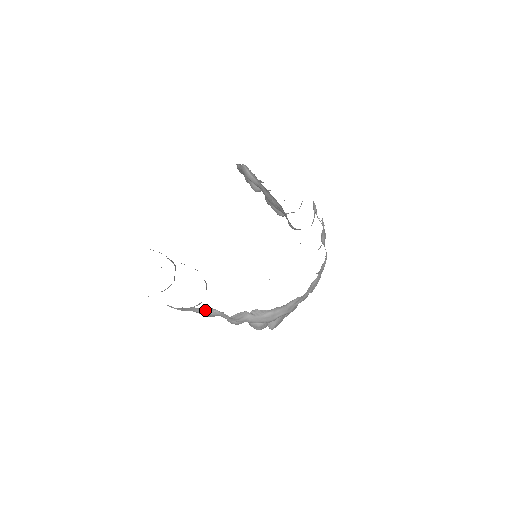
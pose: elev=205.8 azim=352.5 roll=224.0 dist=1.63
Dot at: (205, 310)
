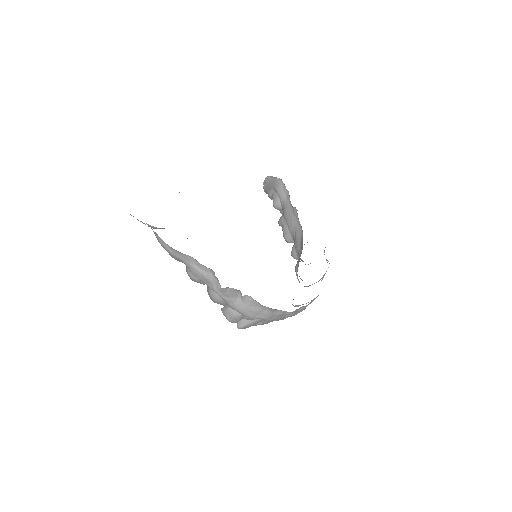
Dot at: (200, 267)
